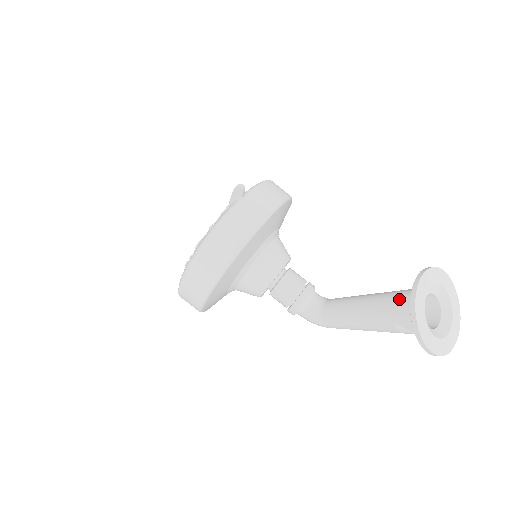
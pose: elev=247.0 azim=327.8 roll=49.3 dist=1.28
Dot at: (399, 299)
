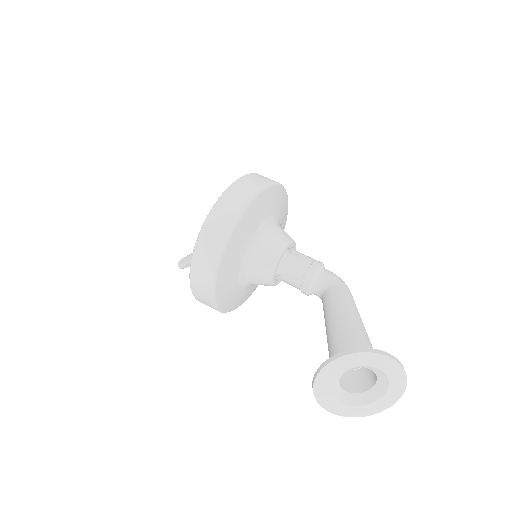
Dot at: occluded
